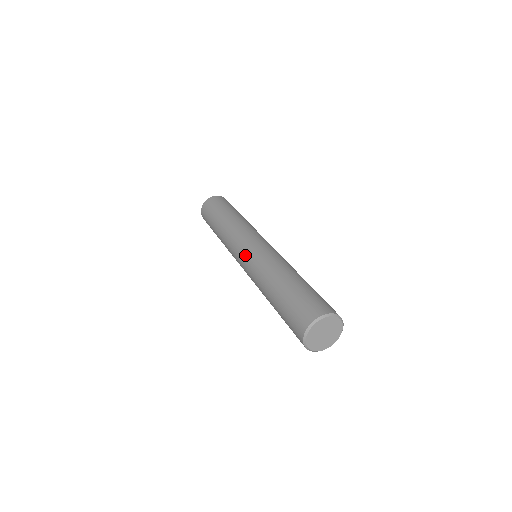
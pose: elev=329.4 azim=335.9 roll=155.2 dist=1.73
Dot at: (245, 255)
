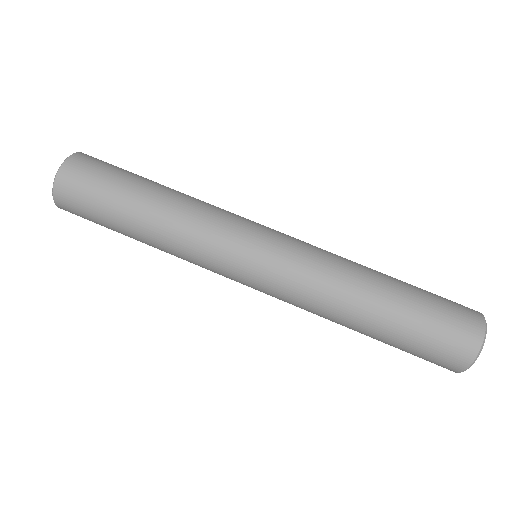
Dot at: occluded
